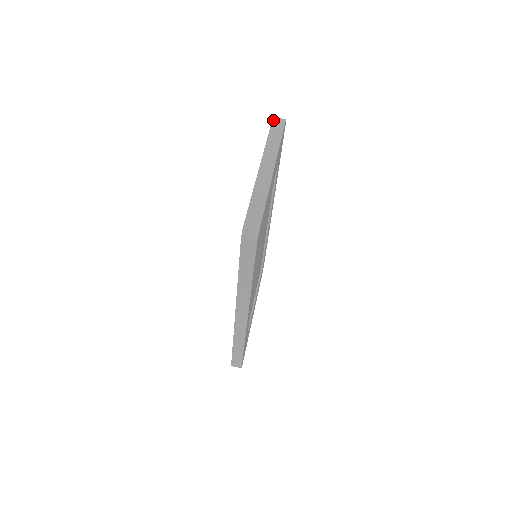
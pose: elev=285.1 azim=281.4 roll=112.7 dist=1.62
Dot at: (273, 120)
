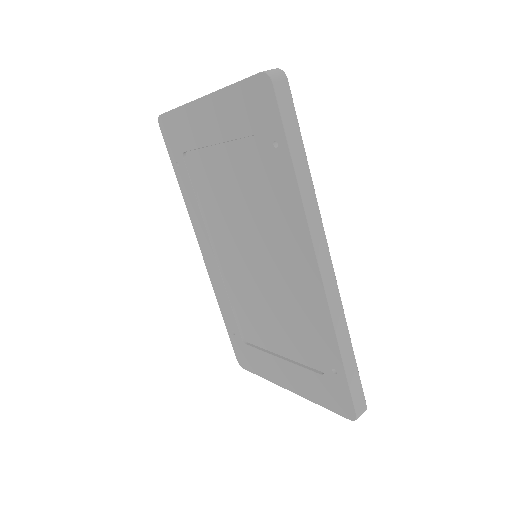
Dot at: (162, 114)
